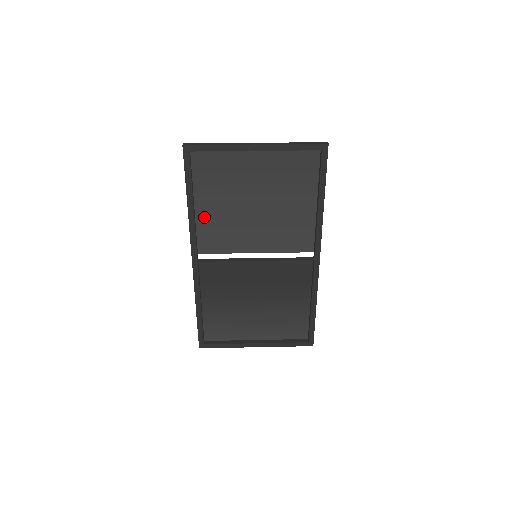
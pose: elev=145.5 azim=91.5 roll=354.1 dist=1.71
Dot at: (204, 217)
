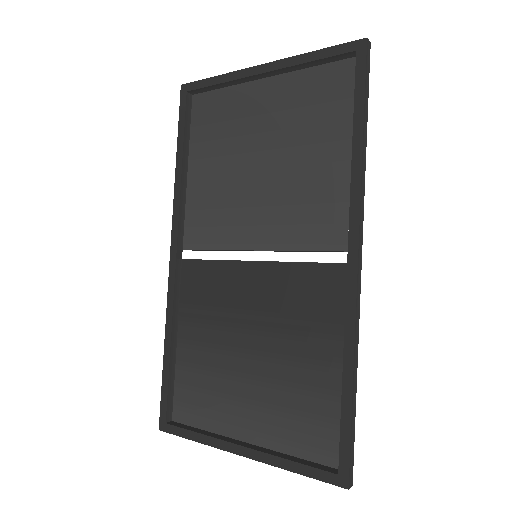
Dot at: (196, 190)
